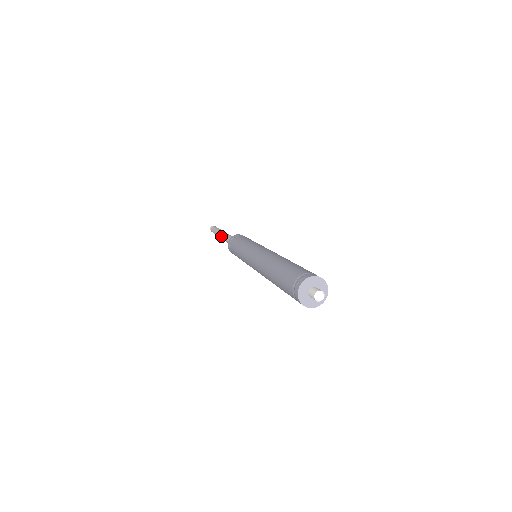
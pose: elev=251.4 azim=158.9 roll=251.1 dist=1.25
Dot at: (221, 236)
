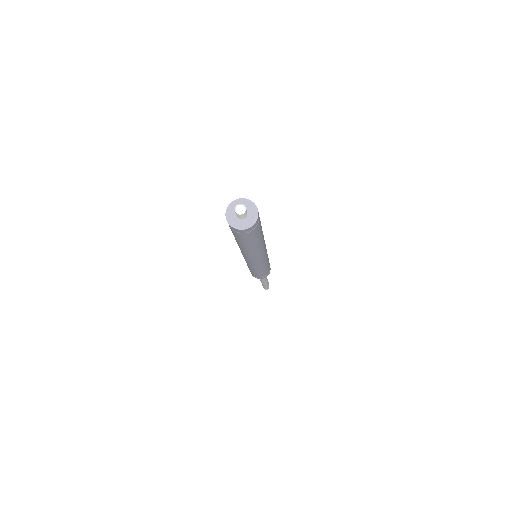
Dot at: occluded
